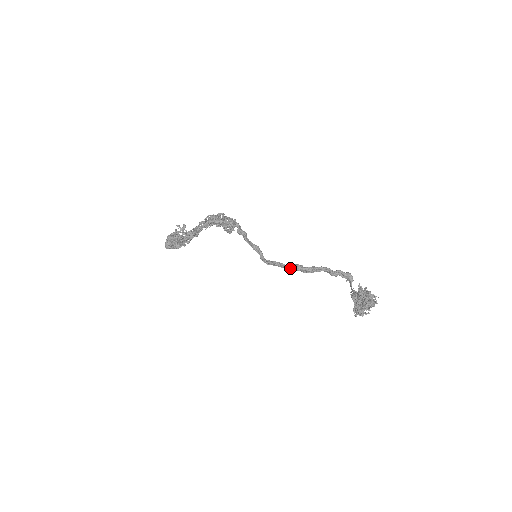
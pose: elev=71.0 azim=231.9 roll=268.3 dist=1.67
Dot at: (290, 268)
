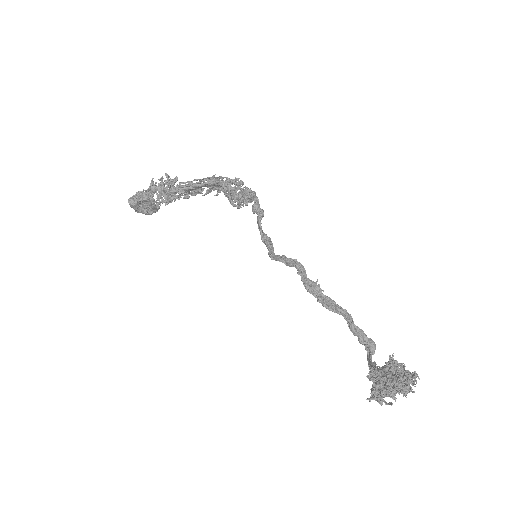
Dot at: (306, 284)
